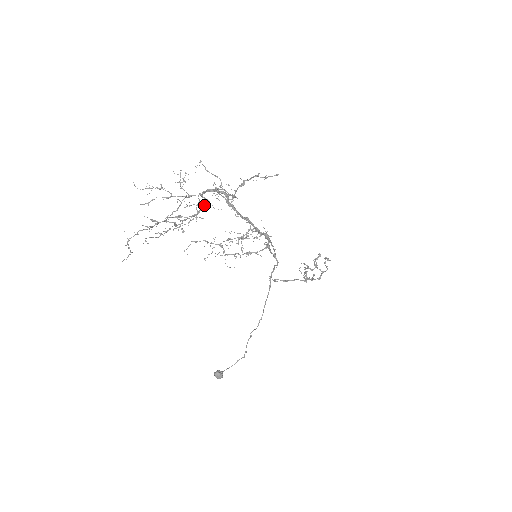
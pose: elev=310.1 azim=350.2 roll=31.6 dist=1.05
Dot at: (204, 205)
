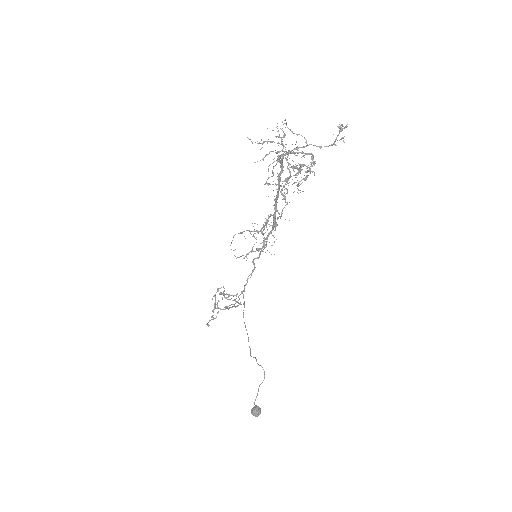
Dot at: occluded
